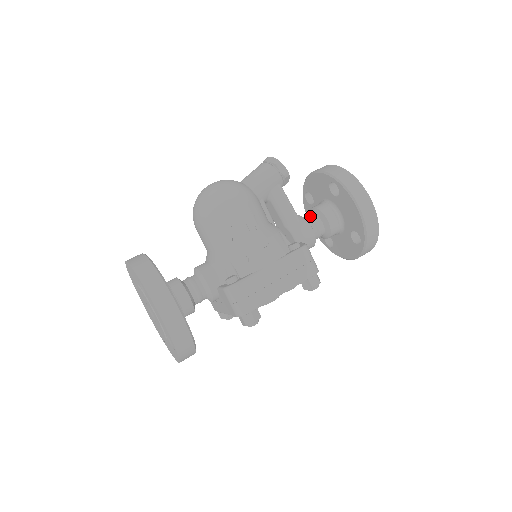
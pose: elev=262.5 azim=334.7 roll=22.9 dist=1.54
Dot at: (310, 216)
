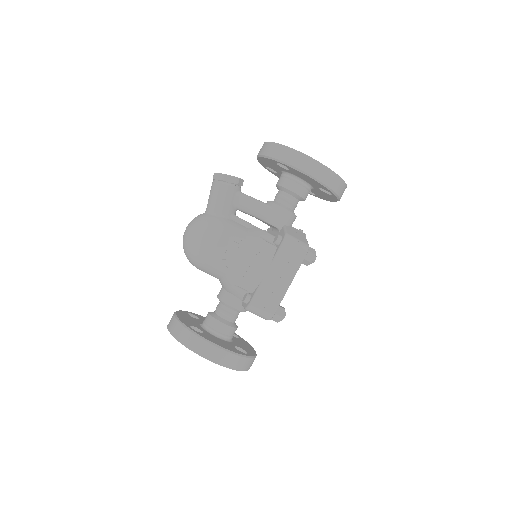
Dot at: (278, 196)
